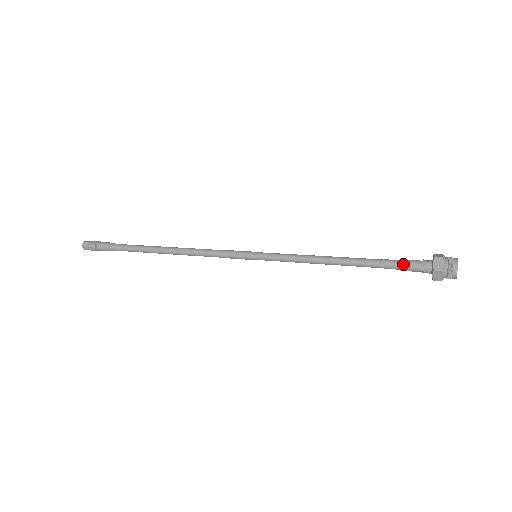
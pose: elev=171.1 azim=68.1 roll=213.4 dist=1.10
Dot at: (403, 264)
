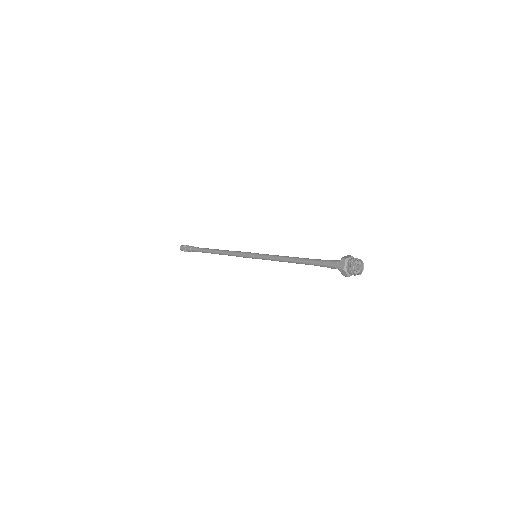
Dot at: (326, 263)
